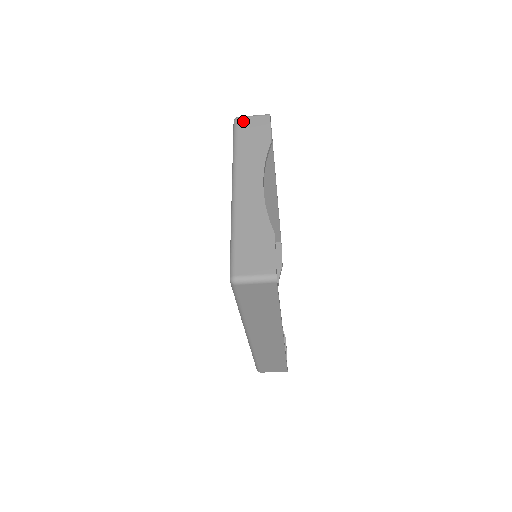
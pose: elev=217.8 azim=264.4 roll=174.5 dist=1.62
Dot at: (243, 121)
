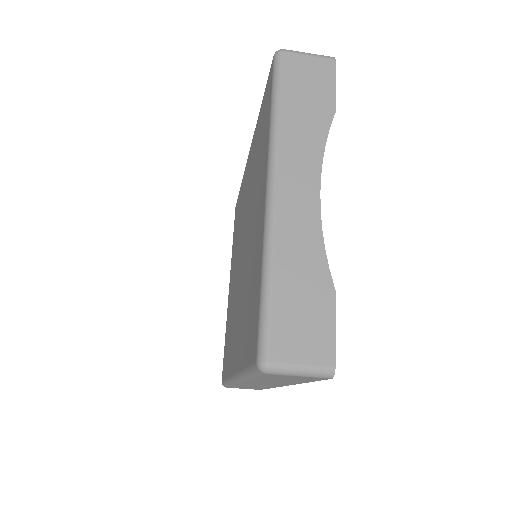
Dot at: (292, 60)
